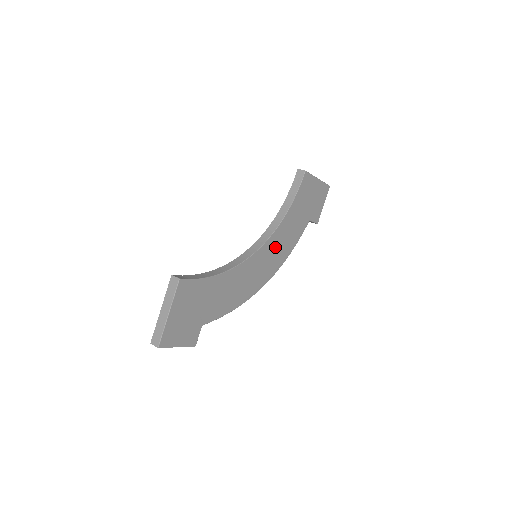
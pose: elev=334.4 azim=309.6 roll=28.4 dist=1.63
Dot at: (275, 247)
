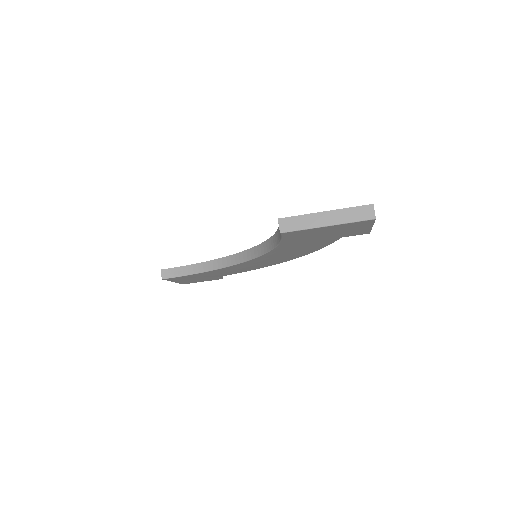
Dot at: (280, 254)
